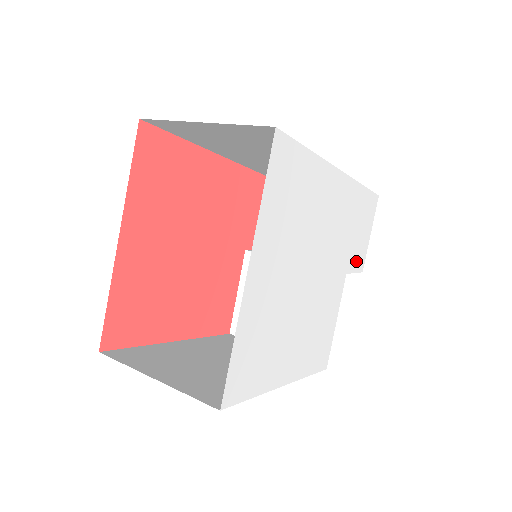
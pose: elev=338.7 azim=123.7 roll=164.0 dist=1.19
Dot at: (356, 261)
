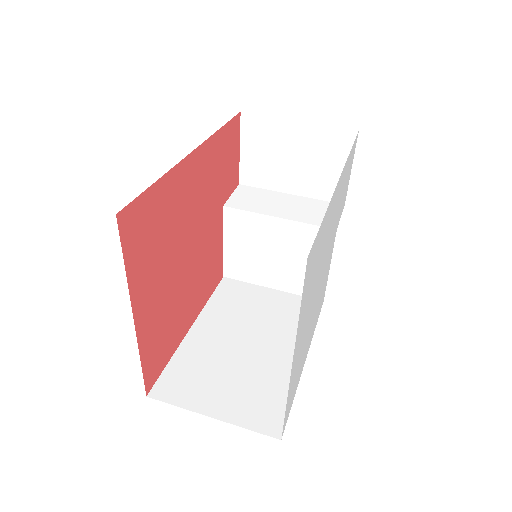
Dot at: (342, 208)
